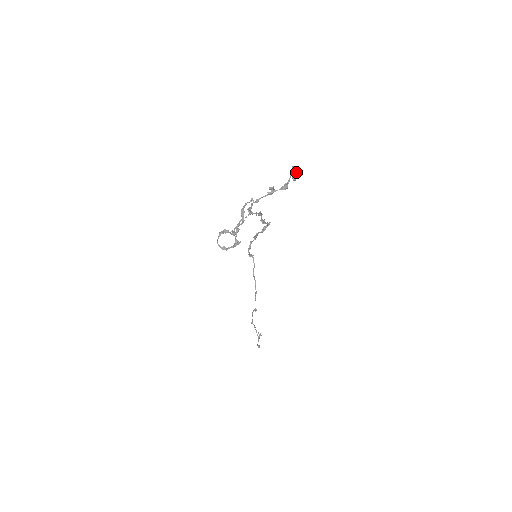
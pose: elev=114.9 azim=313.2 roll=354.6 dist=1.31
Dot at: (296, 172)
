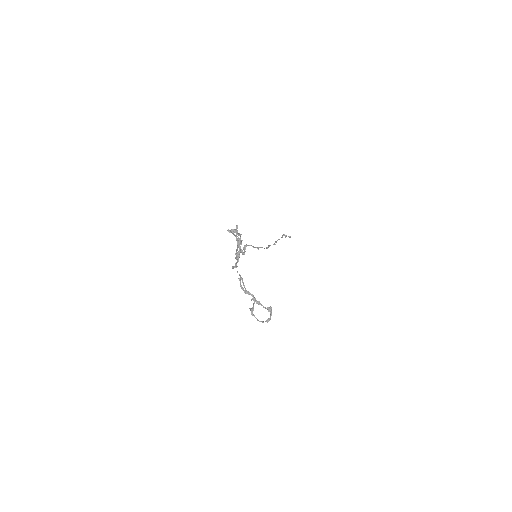
Dot at: (236, 232)
